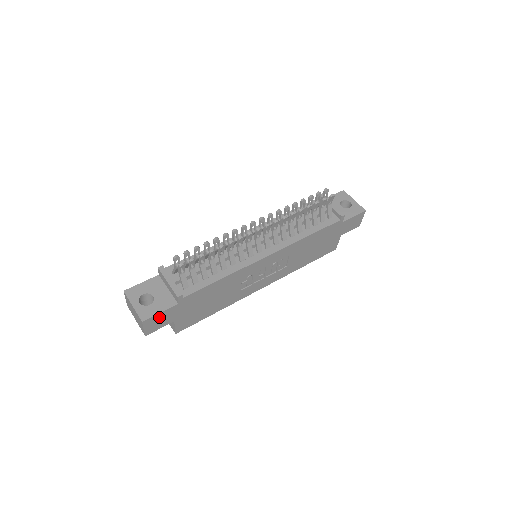
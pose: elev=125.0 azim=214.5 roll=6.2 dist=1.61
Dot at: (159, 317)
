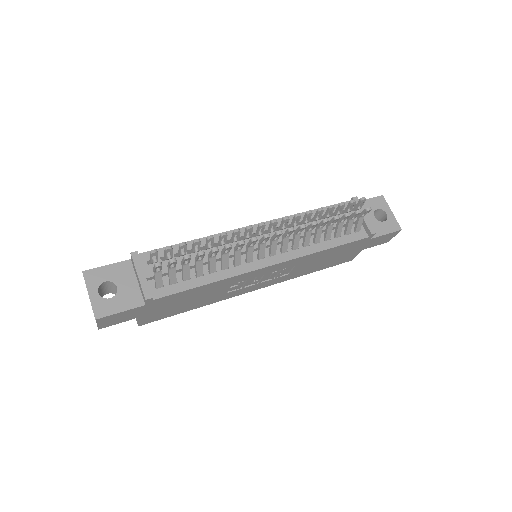
Dot at: (119, 315)
